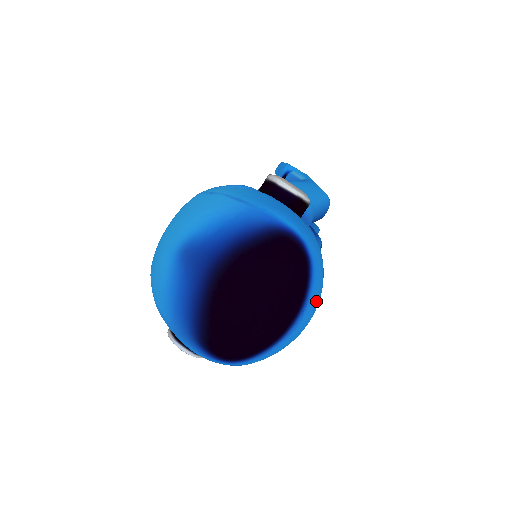
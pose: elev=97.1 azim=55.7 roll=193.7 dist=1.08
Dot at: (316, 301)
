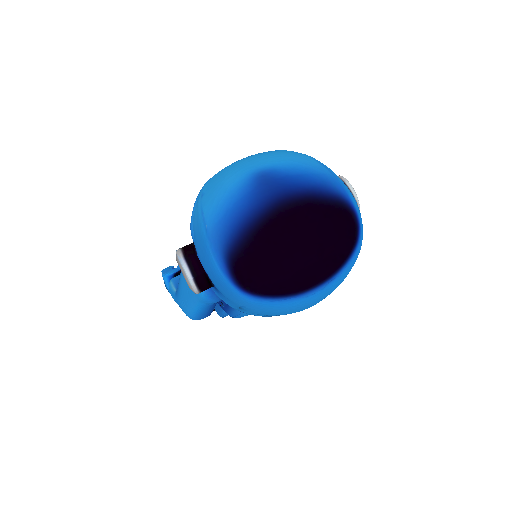
Dot at: (339, 283)
